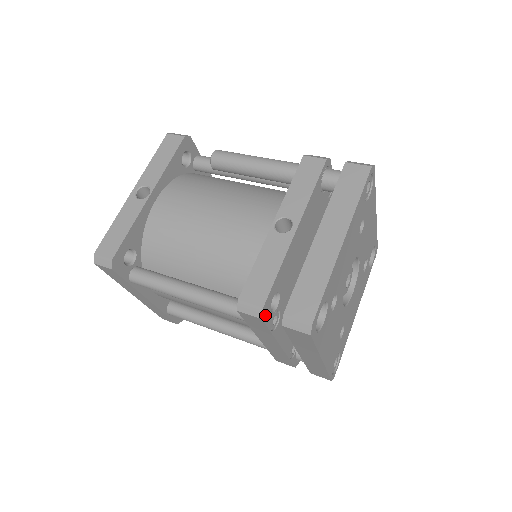
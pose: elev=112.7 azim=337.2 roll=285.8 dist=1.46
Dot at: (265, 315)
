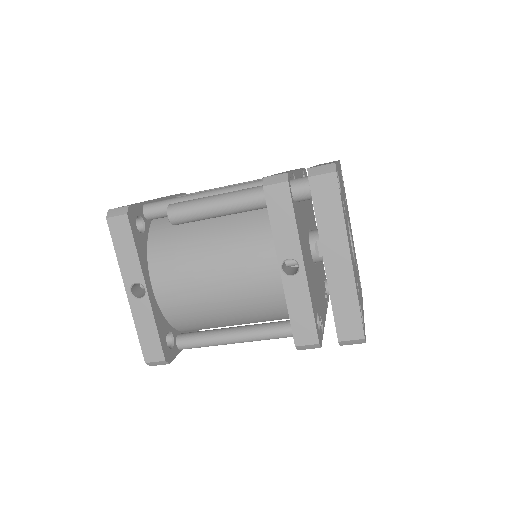
Dot at: (320, 341)
